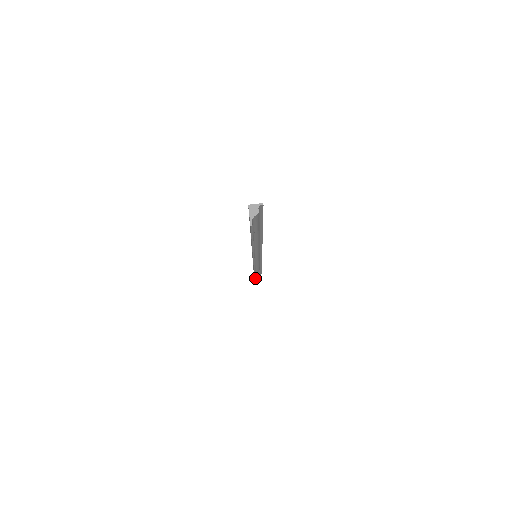
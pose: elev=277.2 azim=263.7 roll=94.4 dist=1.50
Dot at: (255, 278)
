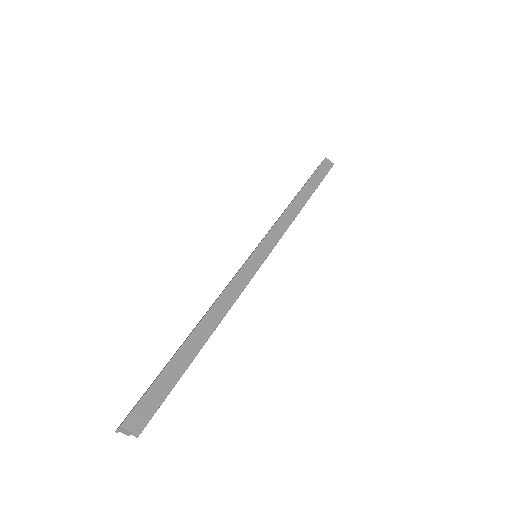
Dot at: occluded
